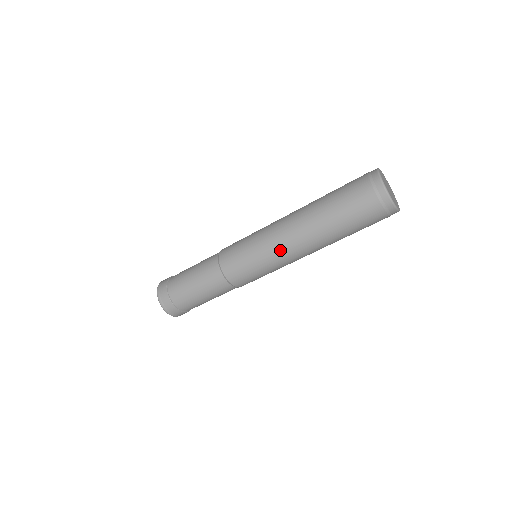
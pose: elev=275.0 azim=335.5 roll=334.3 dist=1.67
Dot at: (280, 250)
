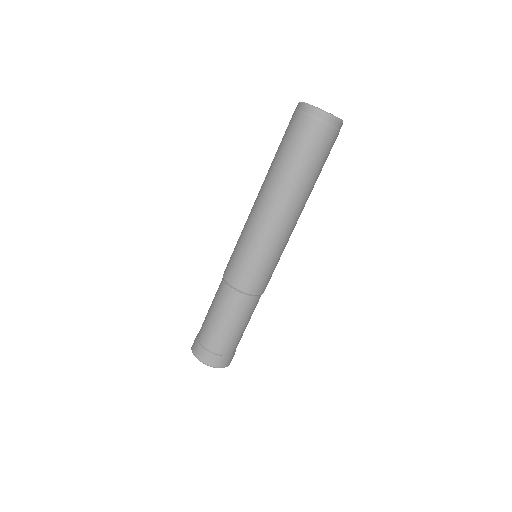
Dot at: (273, 230)
